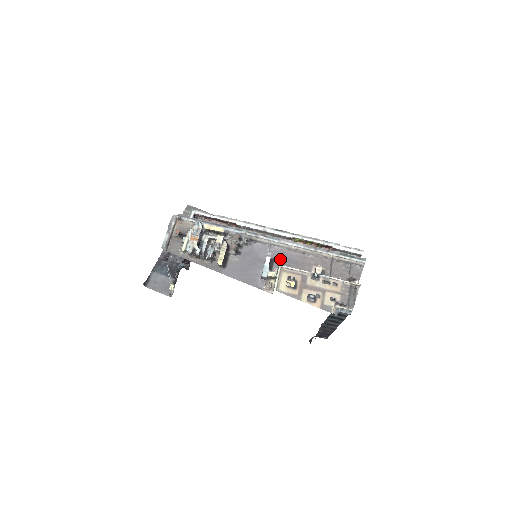
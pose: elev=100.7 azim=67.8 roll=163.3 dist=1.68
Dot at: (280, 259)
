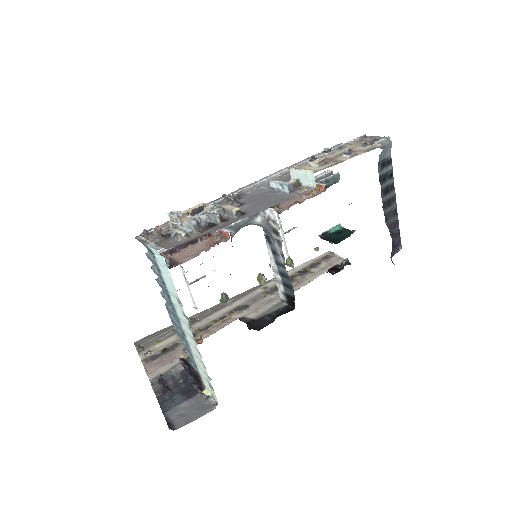
Dot at: occluded
